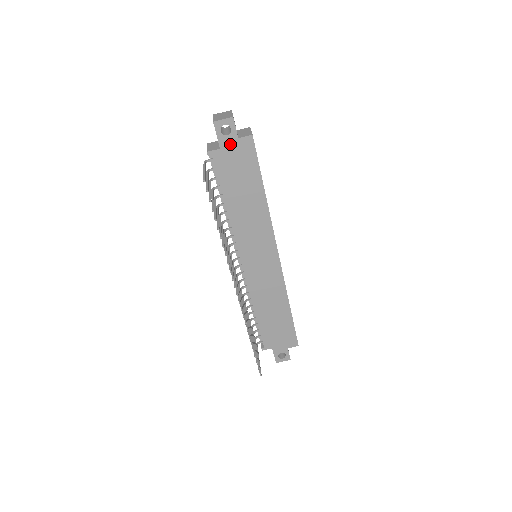
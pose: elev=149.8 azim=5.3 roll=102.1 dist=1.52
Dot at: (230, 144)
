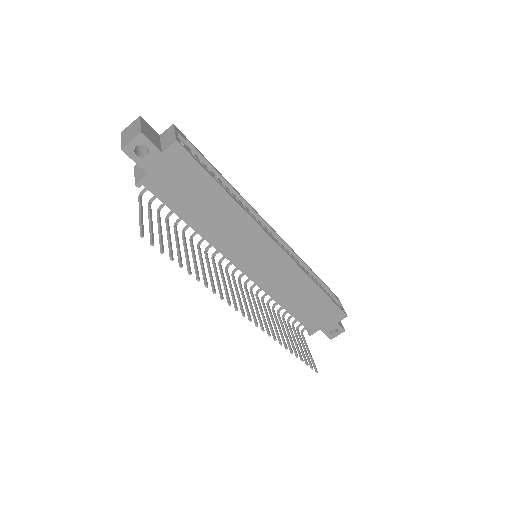
Dot at: (156, 164)
